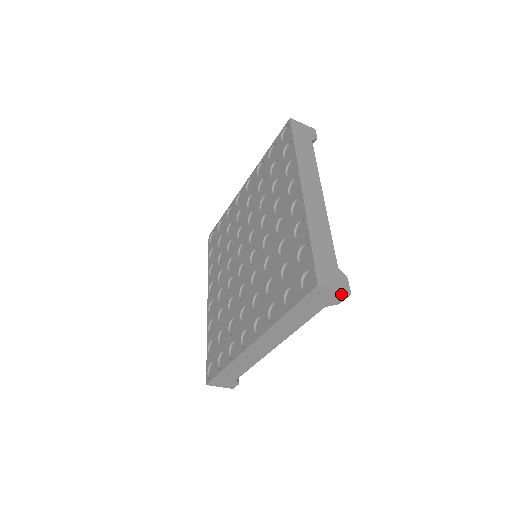
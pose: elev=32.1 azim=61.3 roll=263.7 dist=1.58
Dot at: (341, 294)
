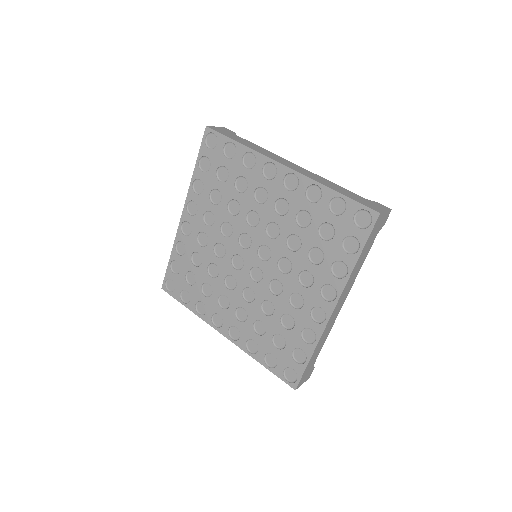
Dot at: occluded
